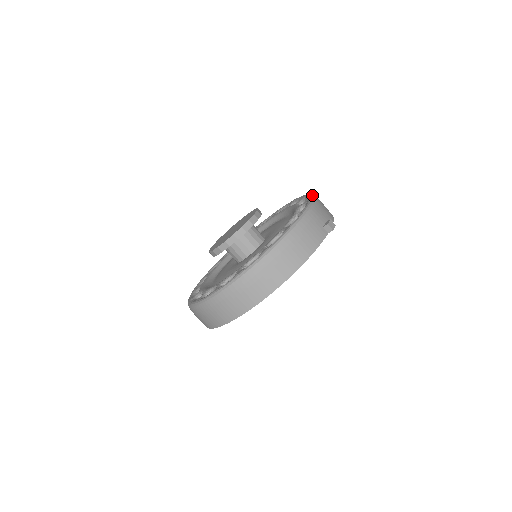
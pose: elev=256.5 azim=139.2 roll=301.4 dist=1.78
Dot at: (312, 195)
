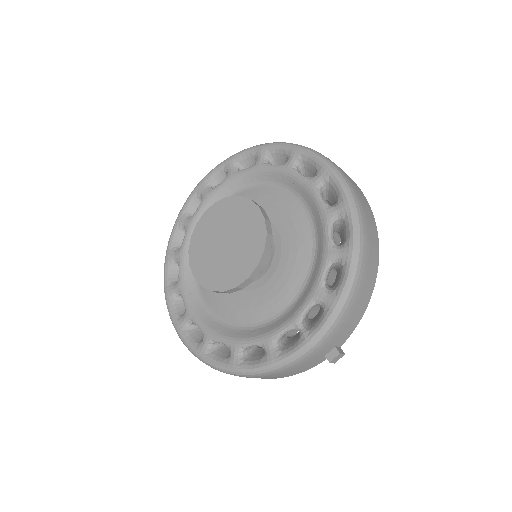
Dot at: (346, 292)
